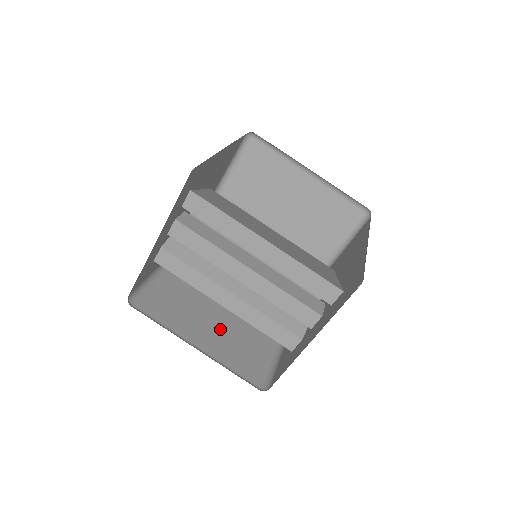
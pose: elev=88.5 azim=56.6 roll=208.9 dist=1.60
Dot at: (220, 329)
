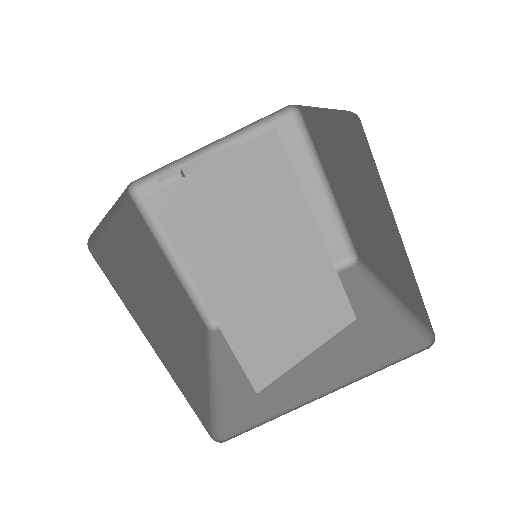
Dot at: occluded
